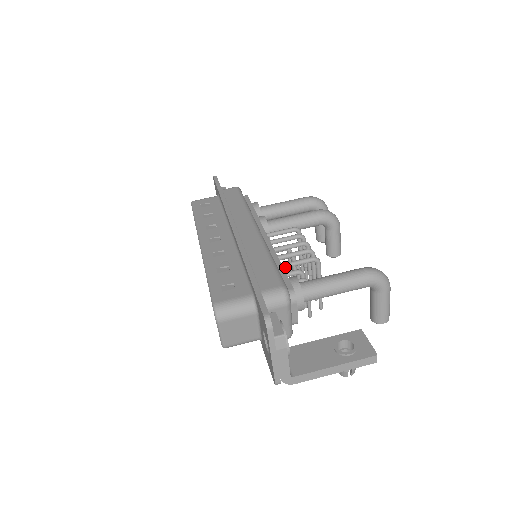
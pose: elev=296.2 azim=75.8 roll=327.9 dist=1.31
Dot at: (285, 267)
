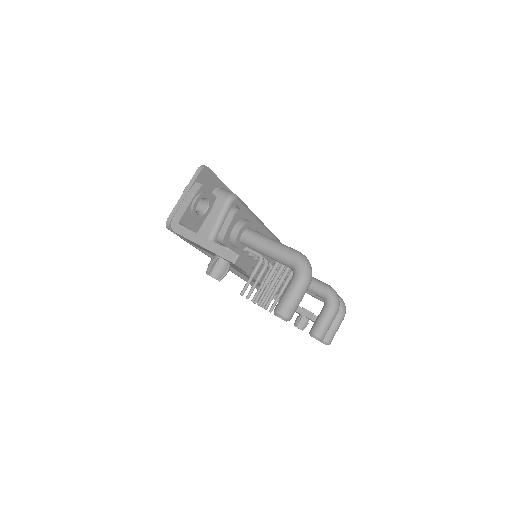
Dot at: occluded
